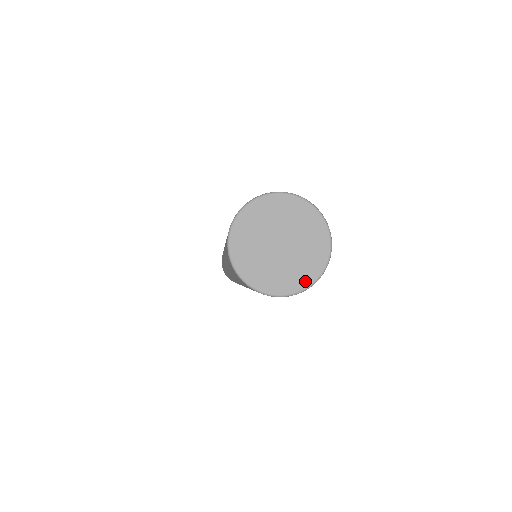
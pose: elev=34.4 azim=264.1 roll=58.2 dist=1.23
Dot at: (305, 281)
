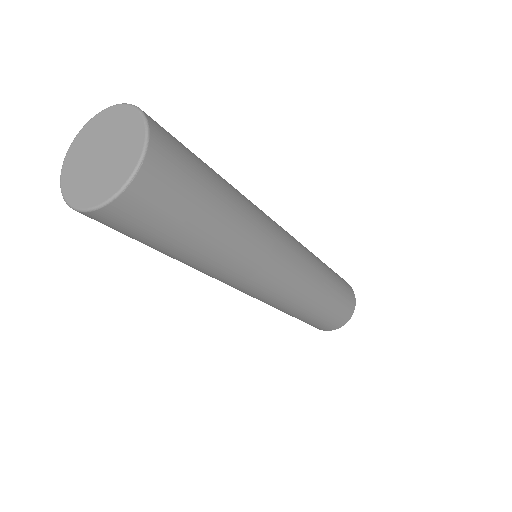
Dot at: (112, 189)
